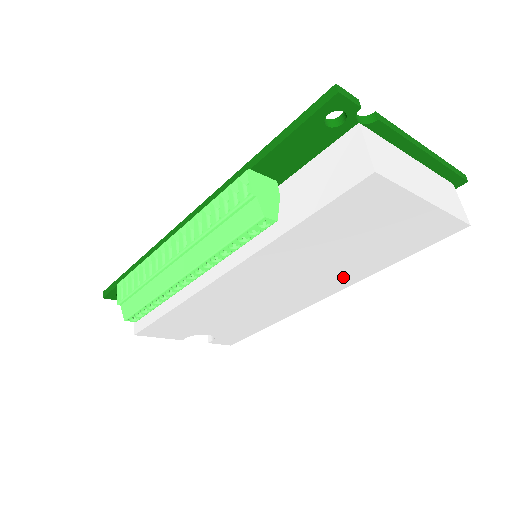
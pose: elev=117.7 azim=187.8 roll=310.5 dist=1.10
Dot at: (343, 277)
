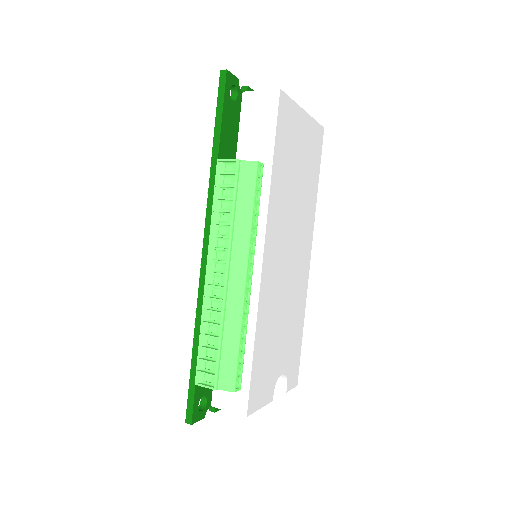
Dot at: (307, 220)
